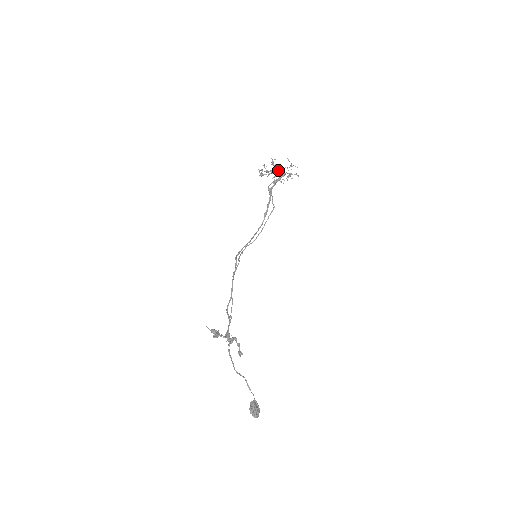
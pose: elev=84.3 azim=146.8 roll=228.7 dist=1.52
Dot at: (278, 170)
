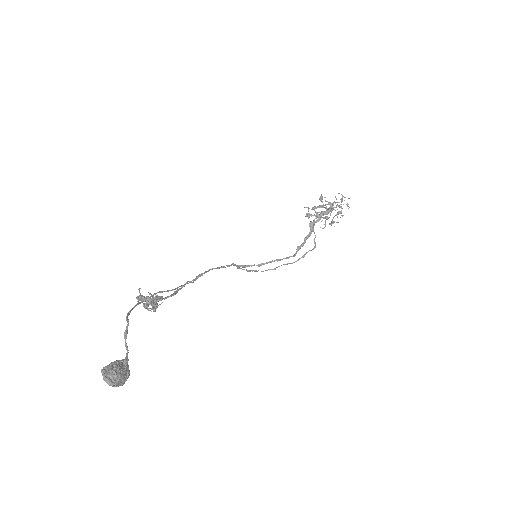
Dot at: (326, 204)
